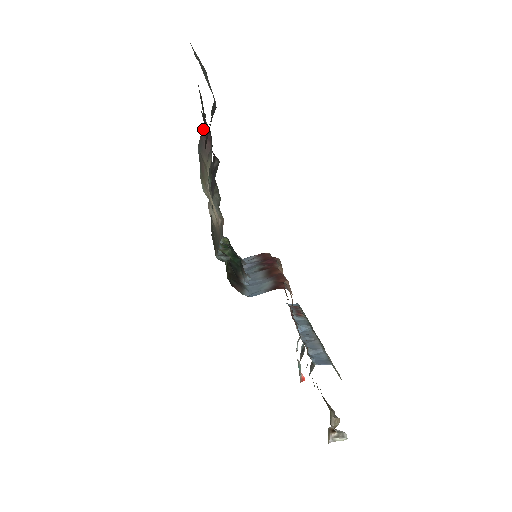
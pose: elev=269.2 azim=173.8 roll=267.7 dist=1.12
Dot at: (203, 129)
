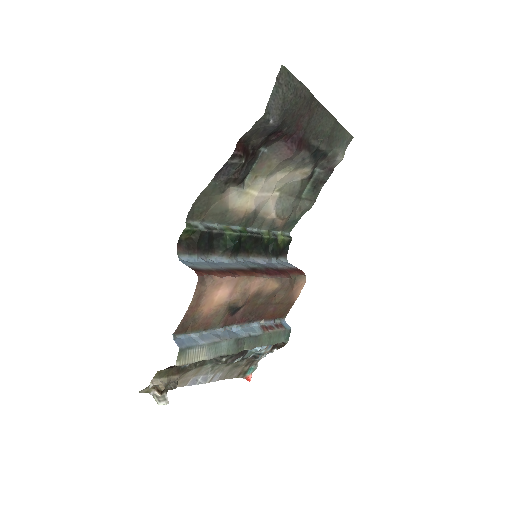
Dot at: (285, 138)
